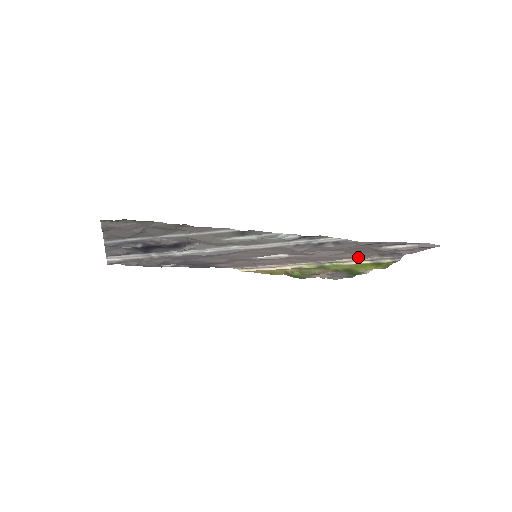
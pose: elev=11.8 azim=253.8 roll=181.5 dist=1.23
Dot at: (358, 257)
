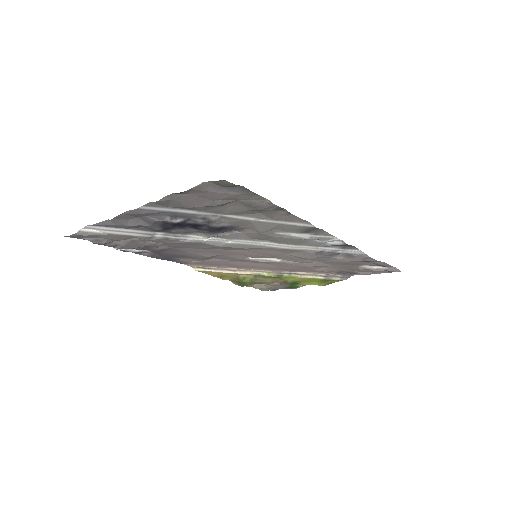
Dot at: (319, 272)
